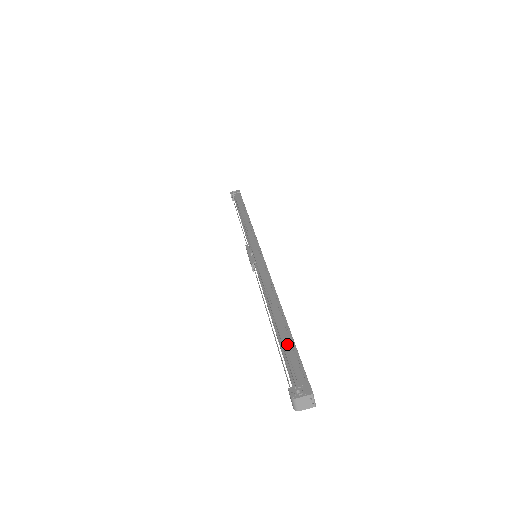
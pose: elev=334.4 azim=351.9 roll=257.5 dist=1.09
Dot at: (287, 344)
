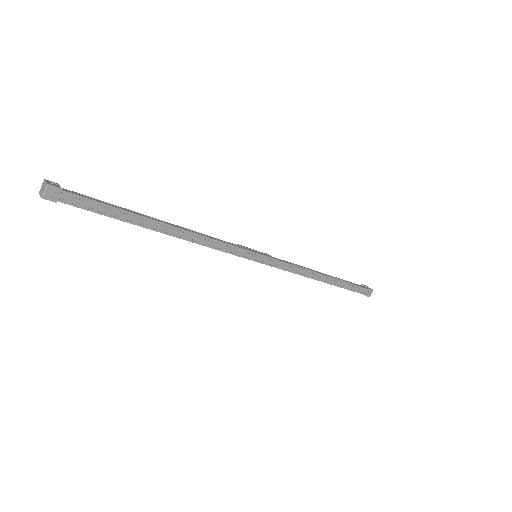
Dot at: (116, 206)
